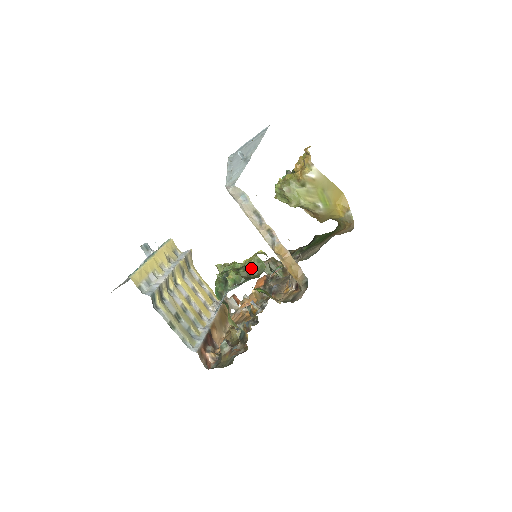
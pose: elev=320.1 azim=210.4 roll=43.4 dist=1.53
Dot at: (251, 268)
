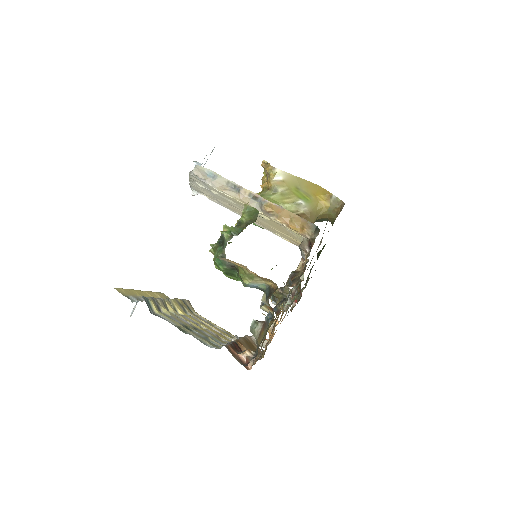
Dot at: (244, 219)
